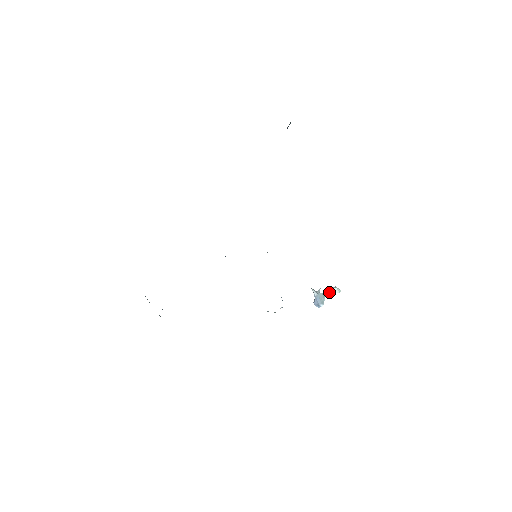
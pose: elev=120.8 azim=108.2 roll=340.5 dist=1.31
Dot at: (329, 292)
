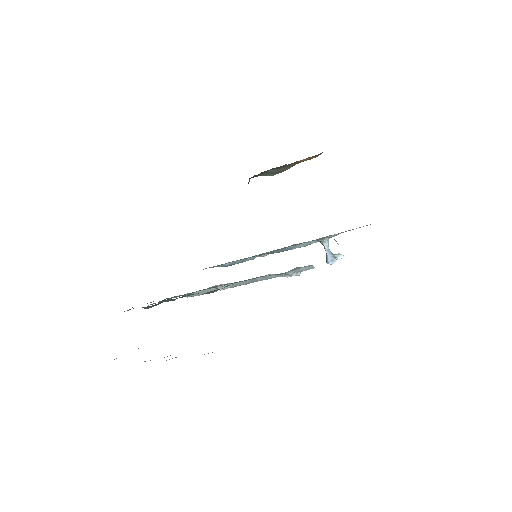
Dot at: (336, 254)
